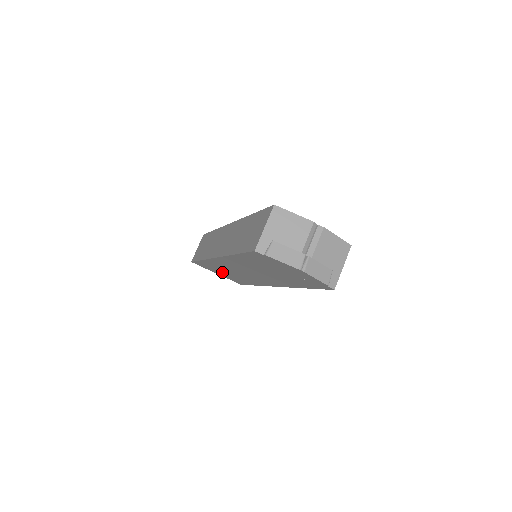
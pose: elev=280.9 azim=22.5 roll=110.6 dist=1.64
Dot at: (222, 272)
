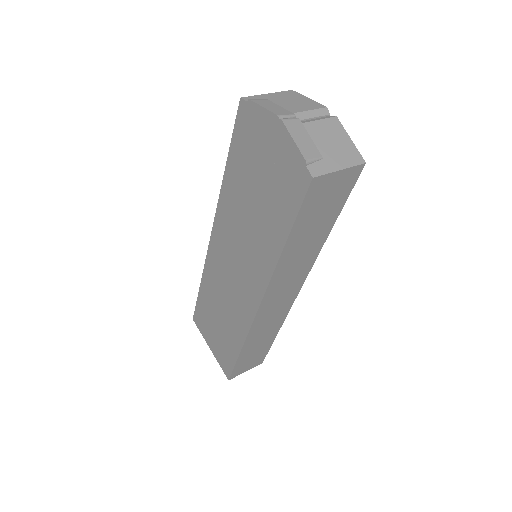
Dot at: (215, 326)
